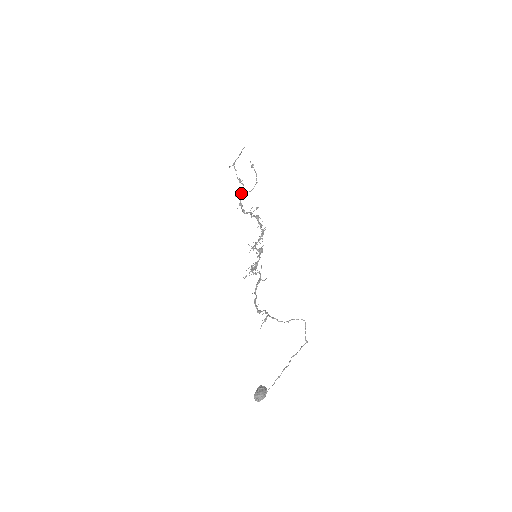
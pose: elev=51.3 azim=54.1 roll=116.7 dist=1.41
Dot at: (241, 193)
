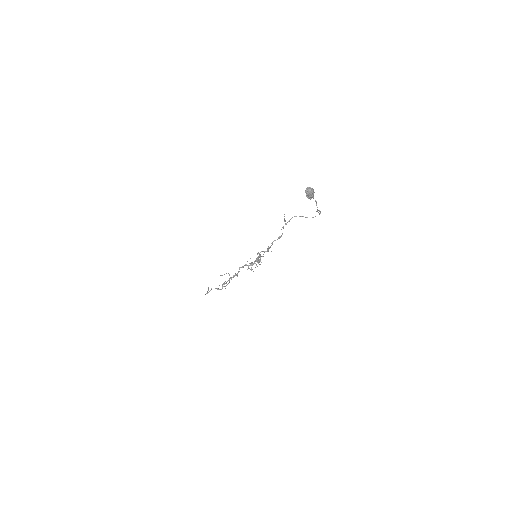
Dot at: (222, 286)
